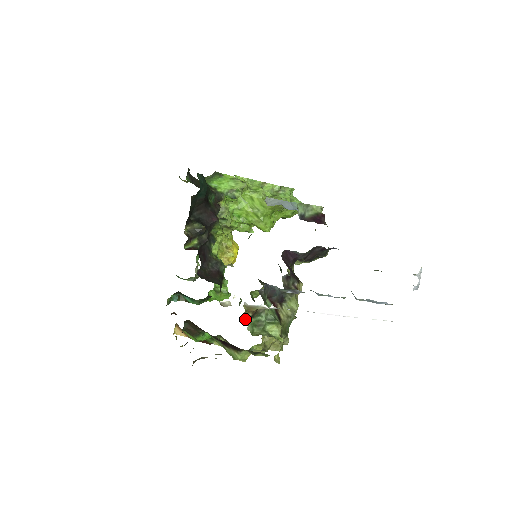
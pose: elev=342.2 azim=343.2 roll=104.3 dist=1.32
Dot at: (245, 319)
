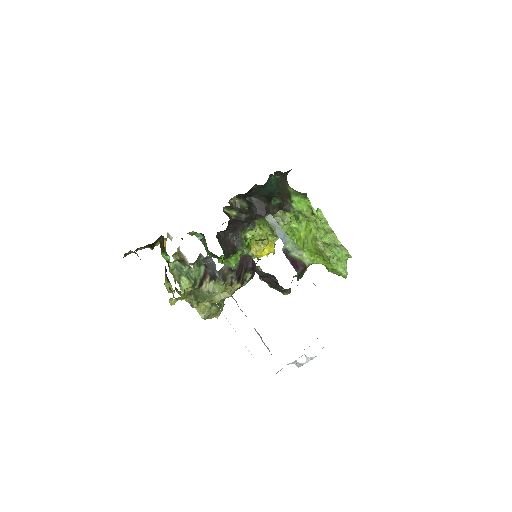
Dot at: (173, 257)
